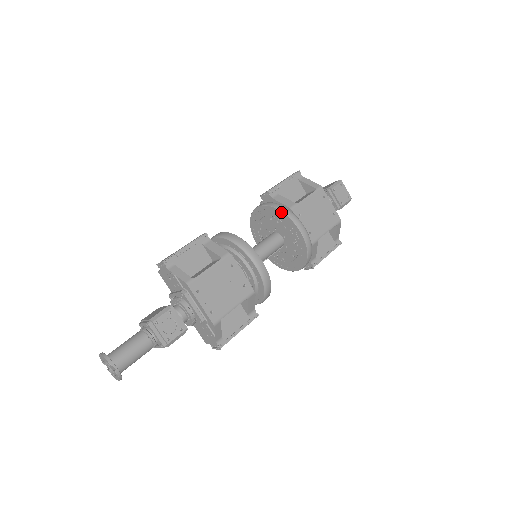
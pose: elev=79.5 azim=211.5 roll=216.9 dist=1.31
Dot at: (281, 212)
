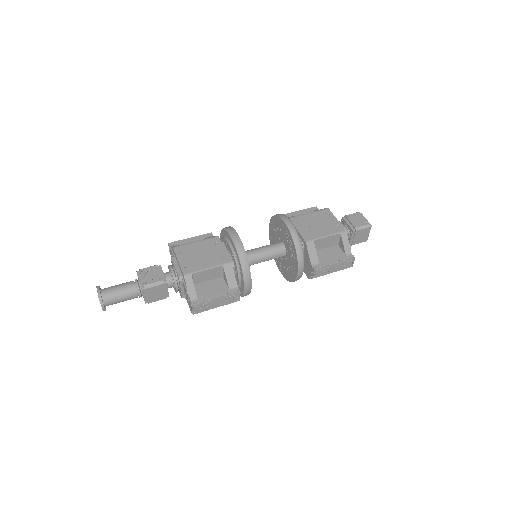
Dot at: (275, 216)
